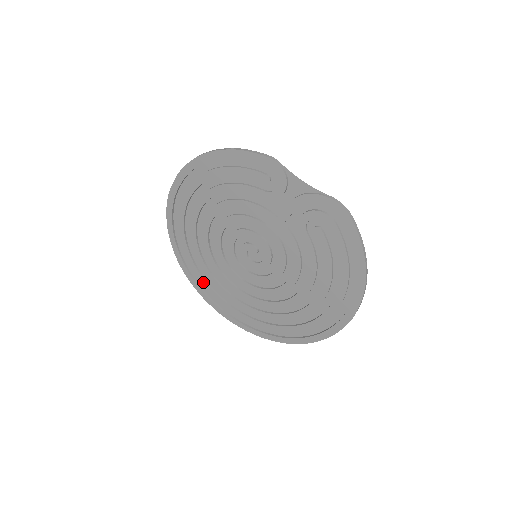
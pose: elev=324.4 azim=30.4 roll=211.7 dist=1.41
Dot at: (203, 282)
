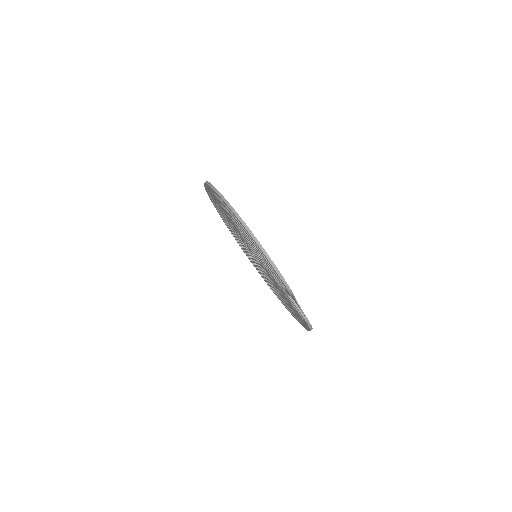
Dot at: (217, 208)
